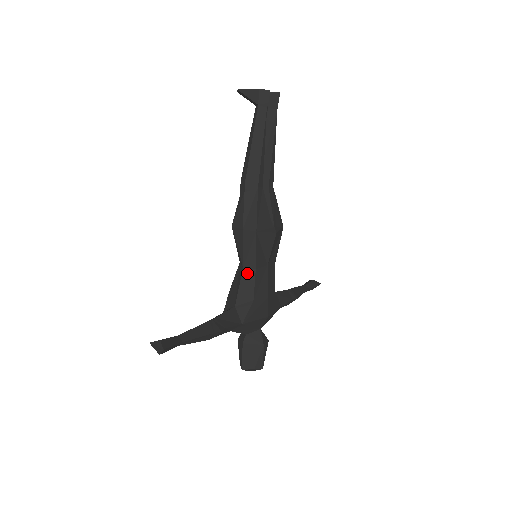
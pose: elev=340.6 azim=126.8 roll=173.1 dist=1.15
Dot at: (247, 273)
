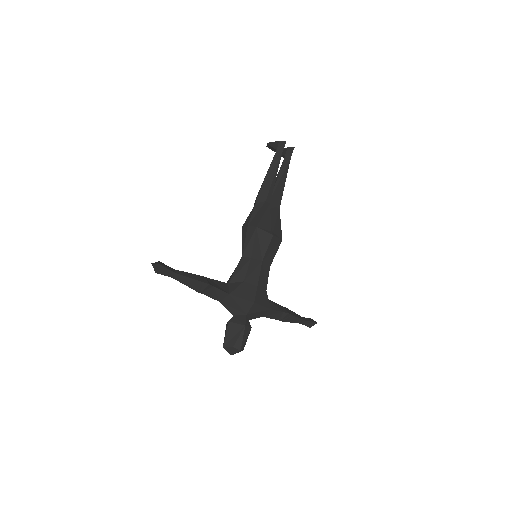
Dot at: (244, 260)
